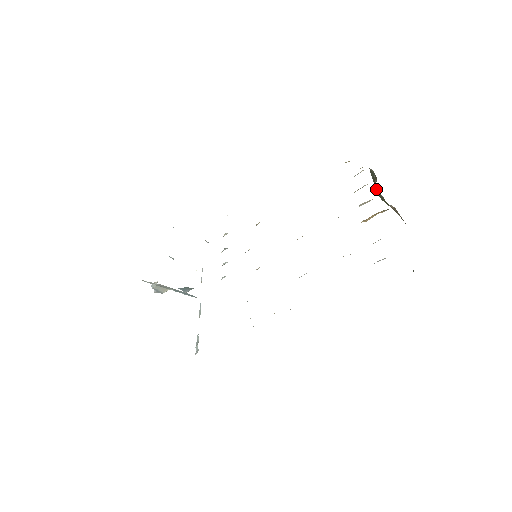
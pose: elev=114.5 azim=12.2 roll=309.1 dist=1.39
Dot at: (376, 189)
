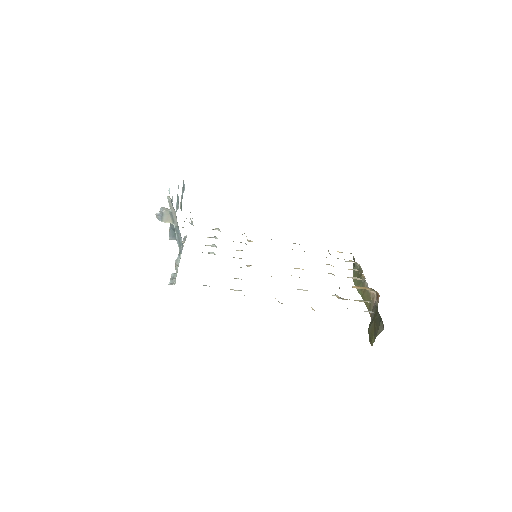
Dot at: occluded
